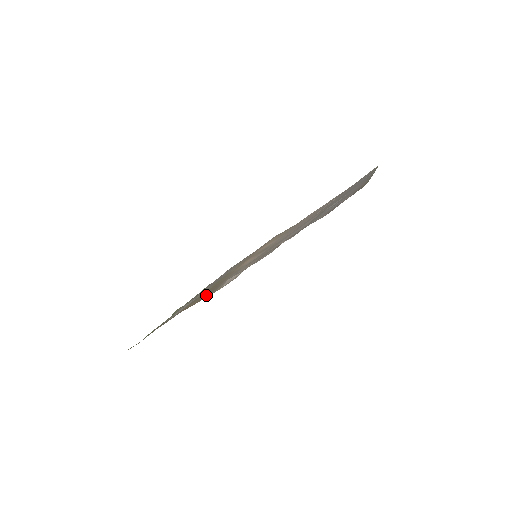
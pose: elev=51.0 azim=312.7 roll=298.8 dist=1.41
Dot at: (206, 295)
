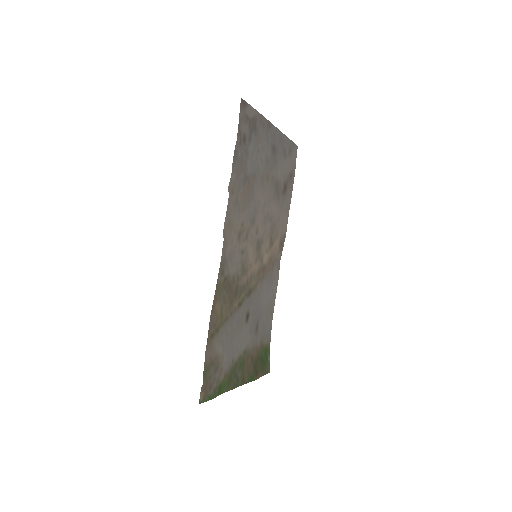
Dot at: (221, 287)
